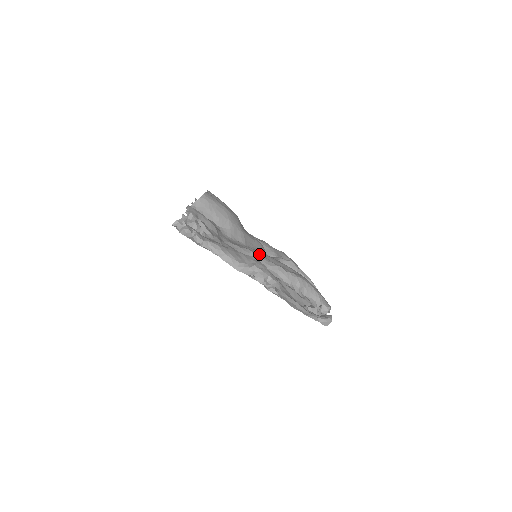
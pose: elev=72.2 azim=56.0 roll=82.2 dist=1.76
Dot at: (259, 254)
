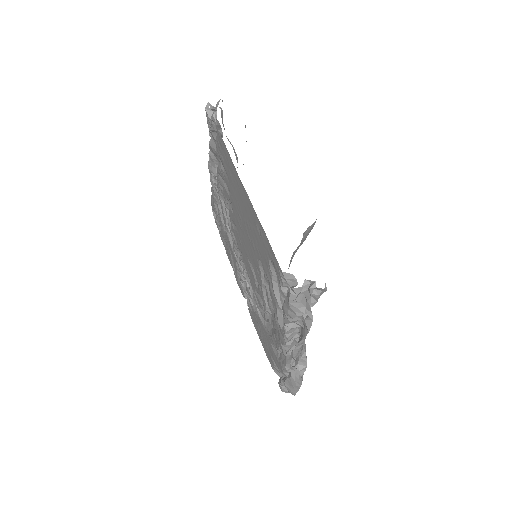
Dot at: occluded
